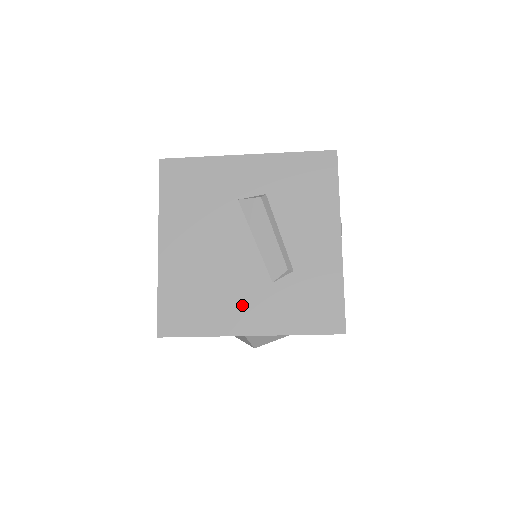
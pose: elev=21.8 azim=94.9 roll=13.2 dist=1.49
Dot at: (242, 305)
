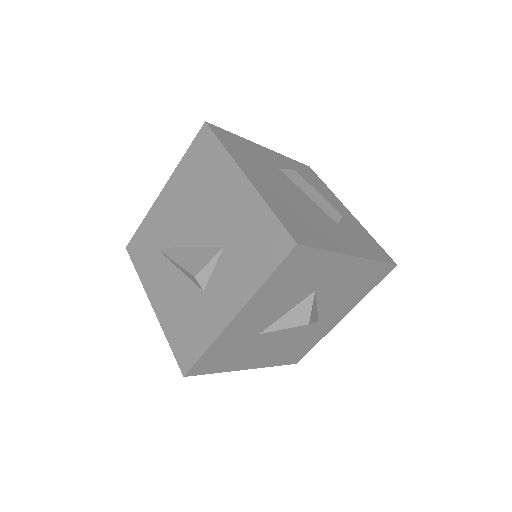
Dot at: (334, 234)
